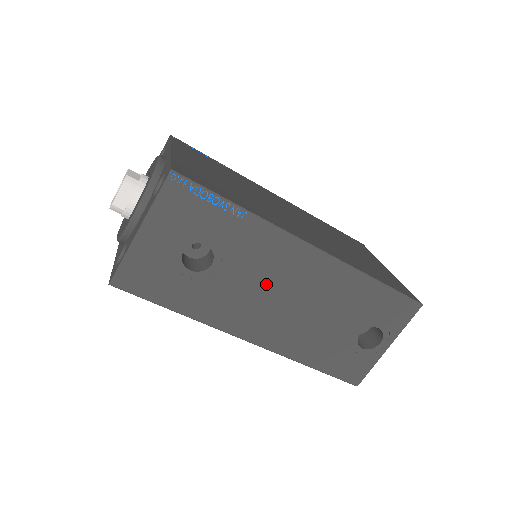
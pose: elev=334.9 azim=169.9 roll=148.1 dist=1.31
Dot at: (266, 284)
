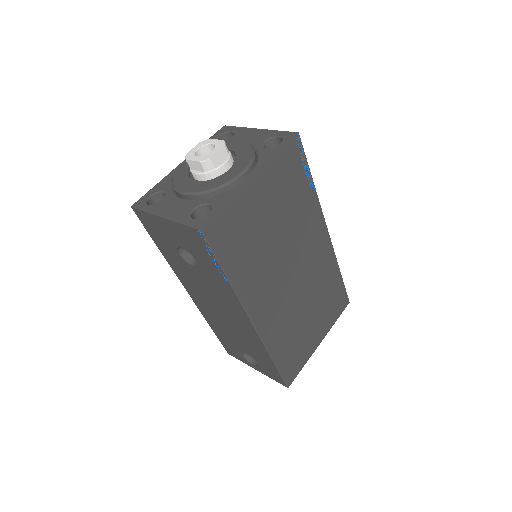
Dot at: (215, 299)
